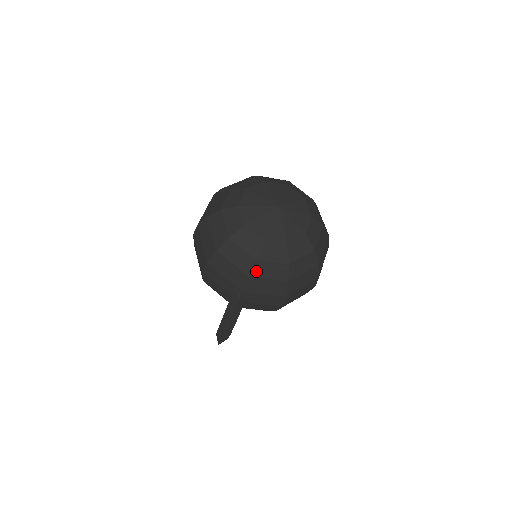
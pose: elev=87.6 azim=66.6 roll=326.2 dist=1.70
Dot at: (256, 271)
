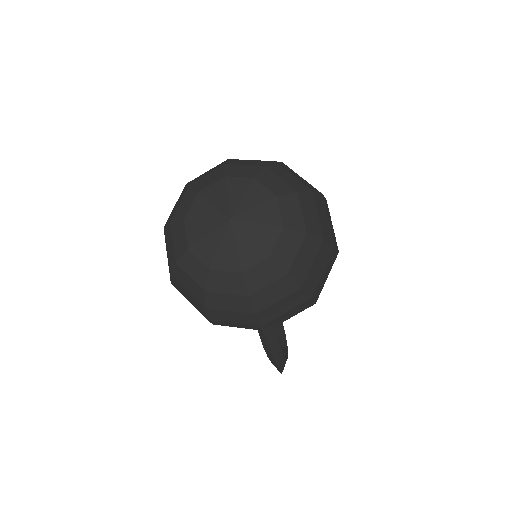
Dot at: (259, 304)
